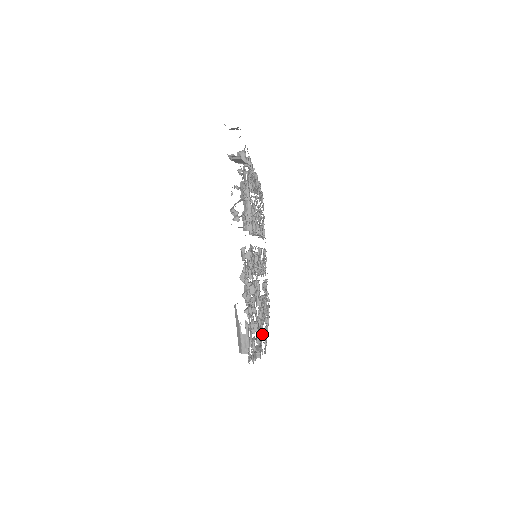
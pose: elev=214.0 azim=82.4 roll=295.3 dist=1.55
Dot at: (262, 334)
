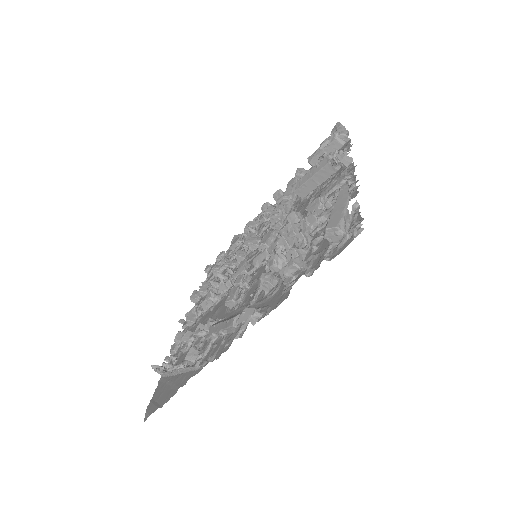
Dot at: (195, 351)
